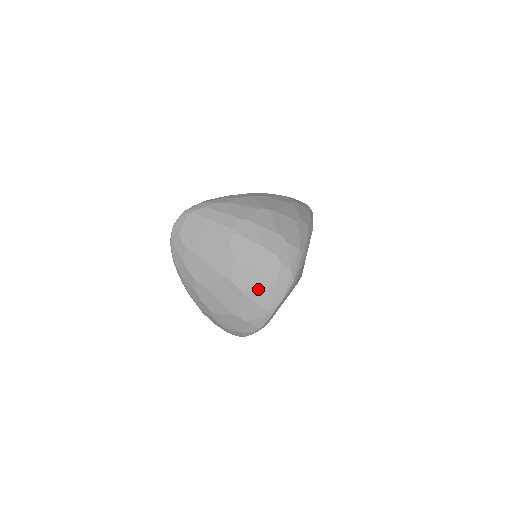
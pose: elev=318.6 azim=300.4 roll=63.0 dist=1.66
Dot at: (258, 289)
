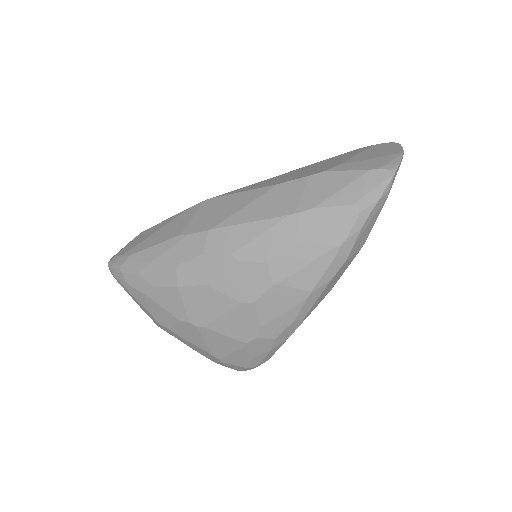
Dot at: occluded
